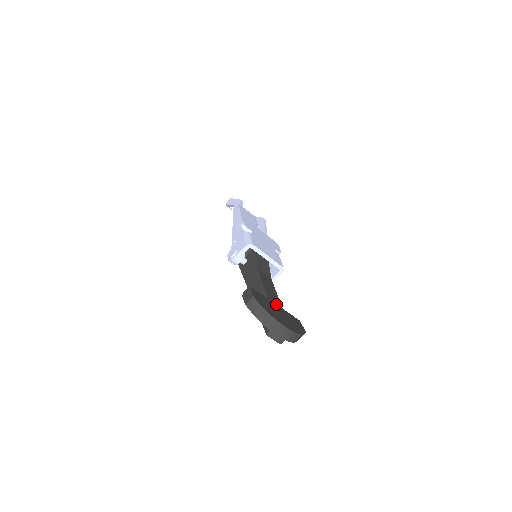
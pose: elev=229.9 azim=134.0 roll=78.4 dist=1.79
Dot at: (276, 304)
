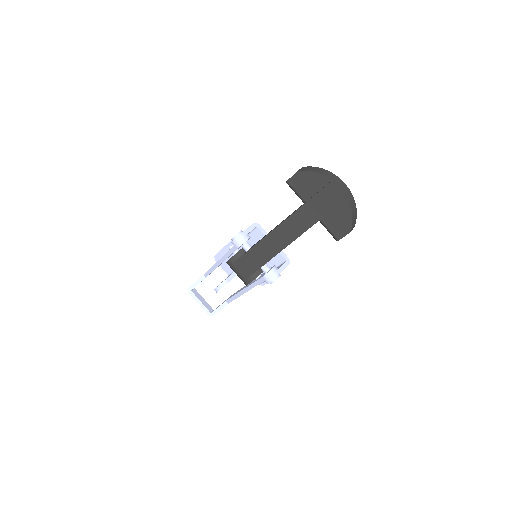
Dot at: occluded
